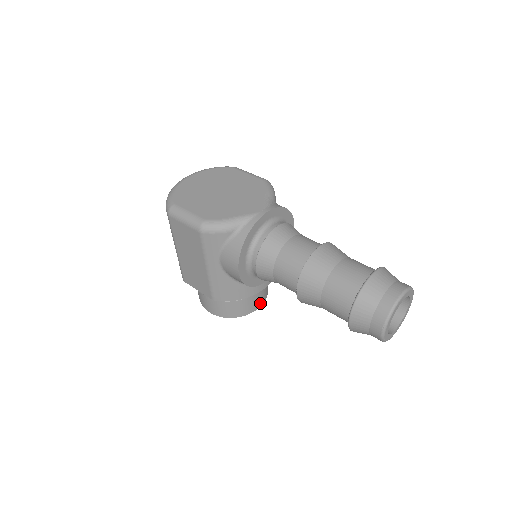
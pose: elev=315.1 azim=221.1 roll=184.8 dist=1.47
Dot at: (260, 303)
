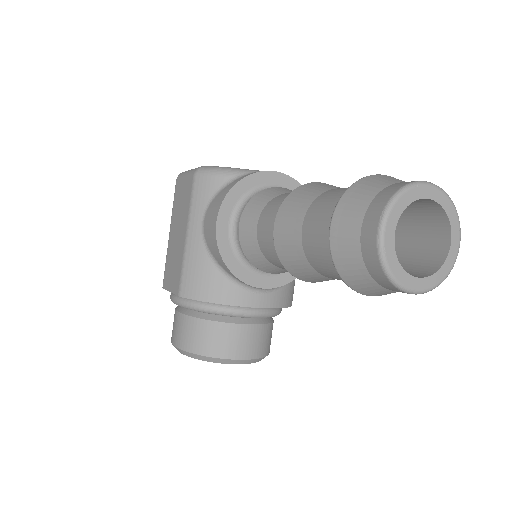
Dot at: (244, 353)
